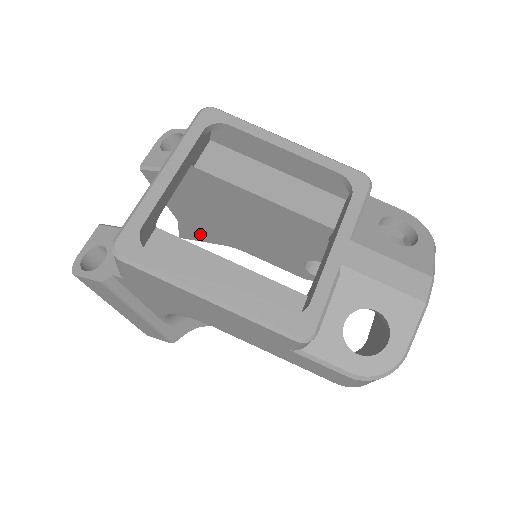
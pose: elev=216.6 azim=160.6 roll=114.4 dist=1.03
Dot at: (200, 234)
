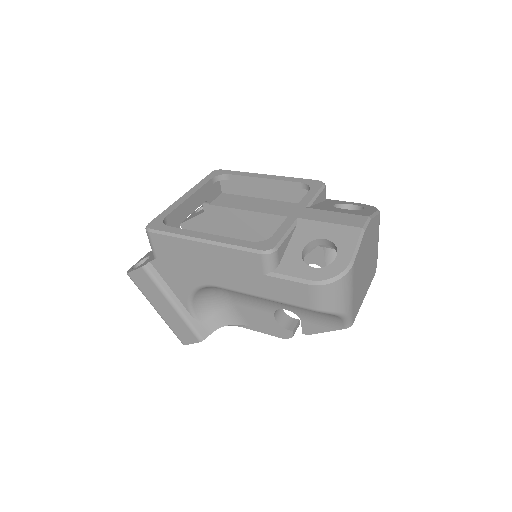
Dot at: occluded
